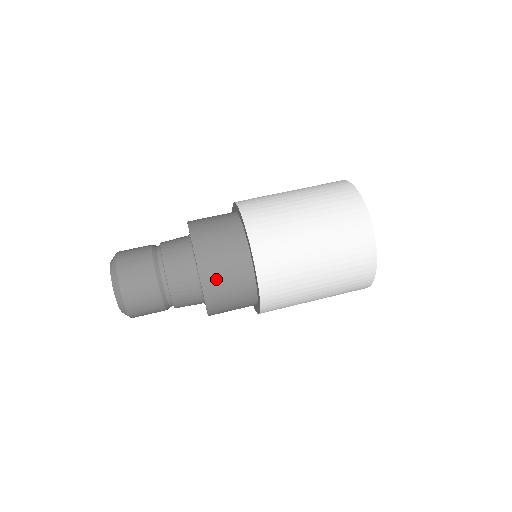
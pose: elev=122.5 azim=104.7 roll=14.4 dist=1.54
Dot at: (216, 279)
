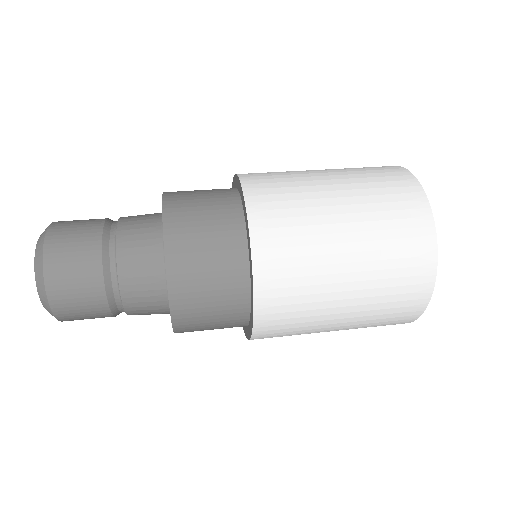
Dot at: (185, 203)
